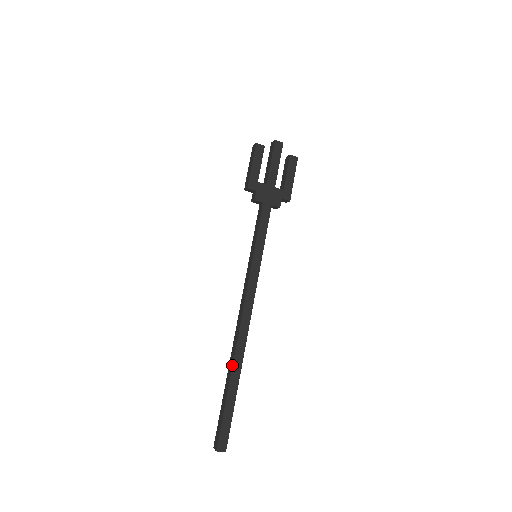
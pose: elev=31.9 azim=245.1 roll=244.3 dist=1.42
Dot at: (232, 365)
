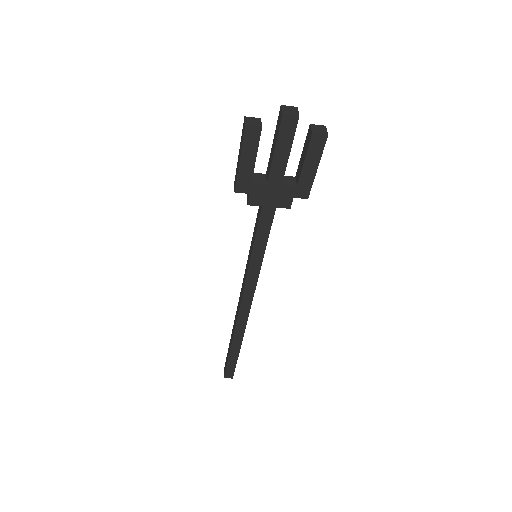
Dot at: (232, 338)
